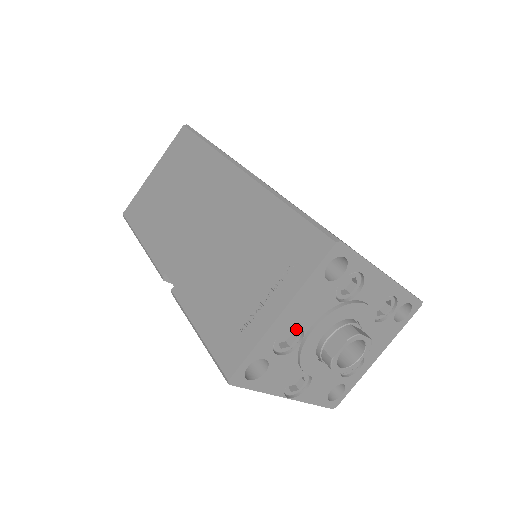
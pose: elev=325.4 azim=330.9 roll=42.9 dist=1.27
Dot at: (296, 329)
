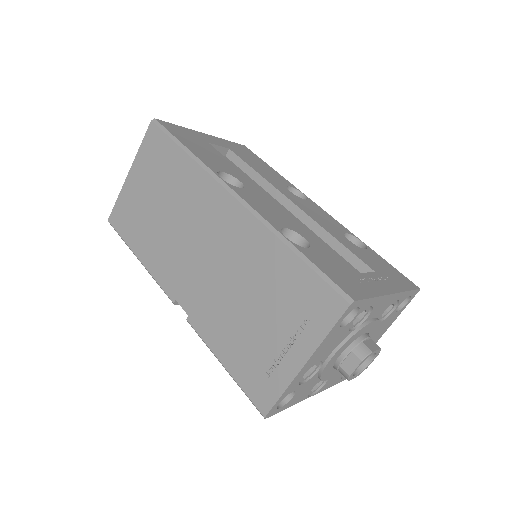
Dot at: (316, 363)
